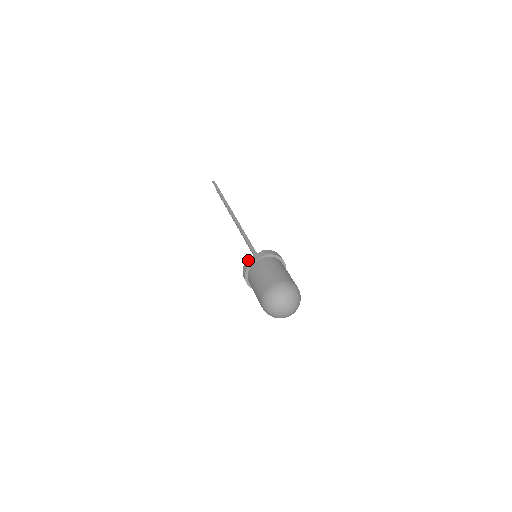
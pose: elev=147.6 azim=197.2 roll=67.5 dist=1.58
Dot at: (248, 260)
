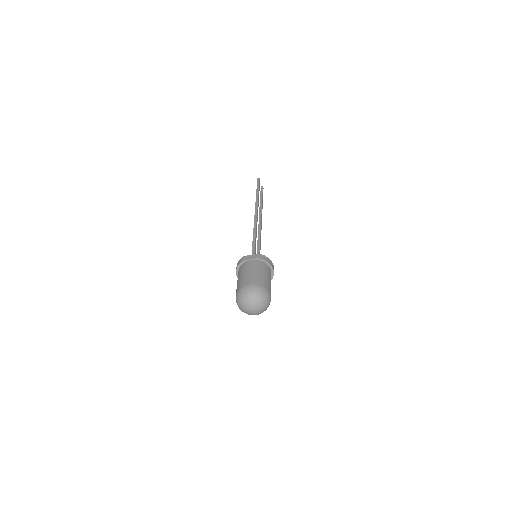
Dot at: (242, 258)
